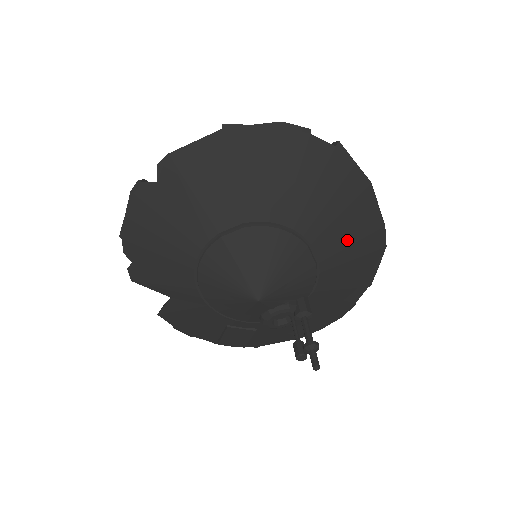
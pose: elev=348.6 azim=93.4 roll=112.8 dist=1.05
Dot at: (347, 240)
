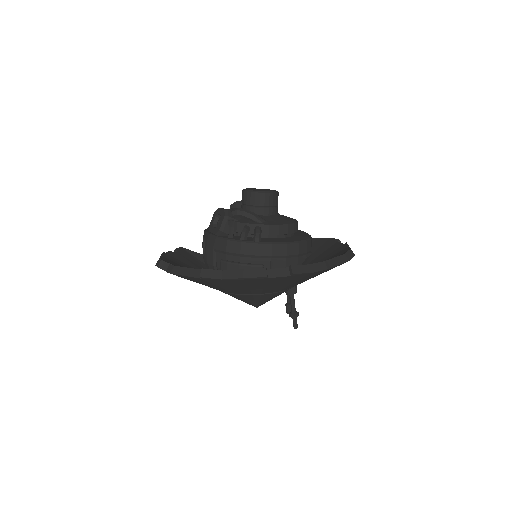
Dot at: (315, 276)
